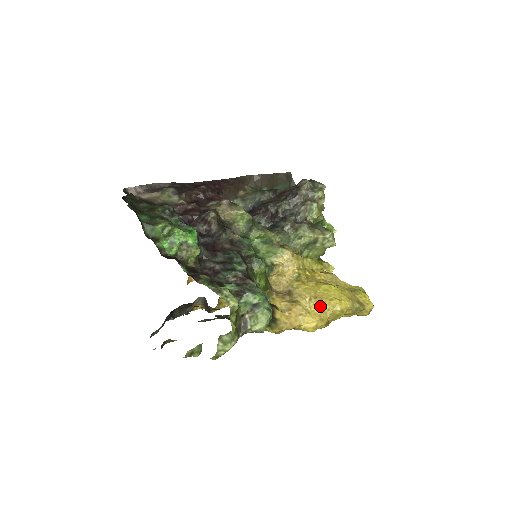
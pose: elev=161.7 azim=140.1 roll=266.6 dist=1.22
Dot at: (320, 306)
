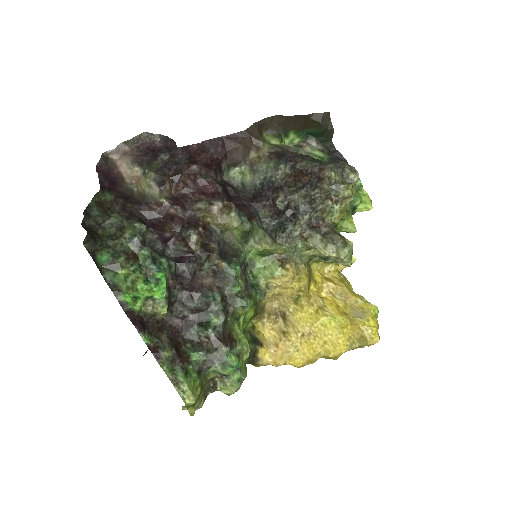
Dot at: (311, 346)
